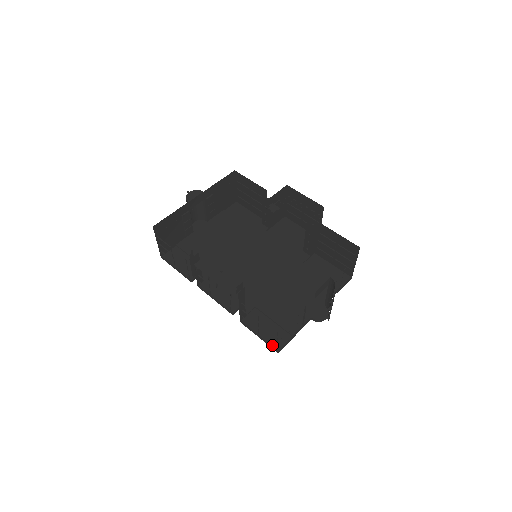
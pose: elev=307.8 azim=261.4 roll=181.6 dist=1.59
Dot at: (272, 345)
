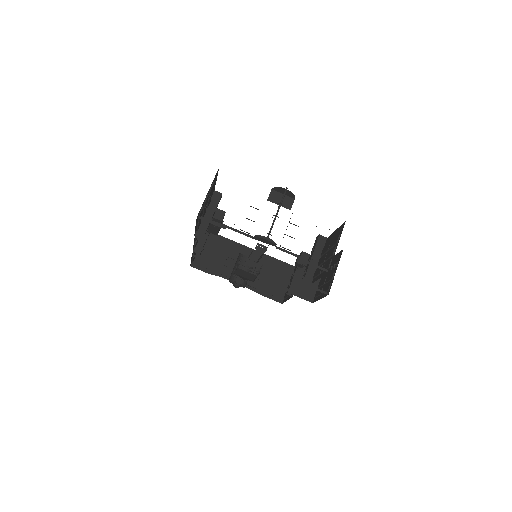
Dot at: occluded
